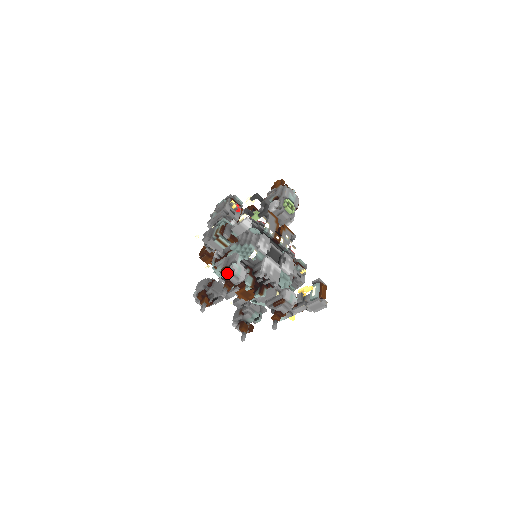
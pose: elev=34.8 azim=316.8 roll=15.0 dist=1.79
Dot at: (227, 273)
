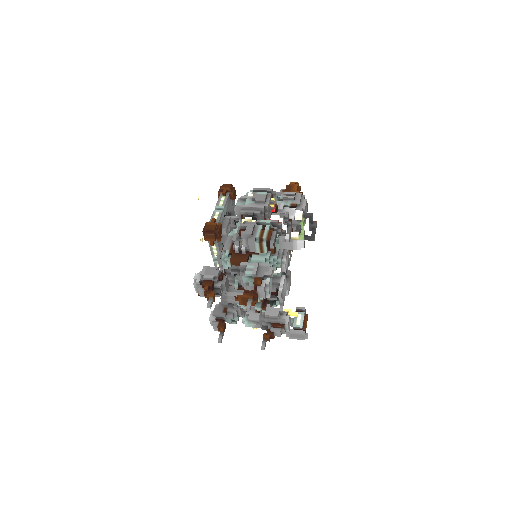
Dot at: (262, 287)
